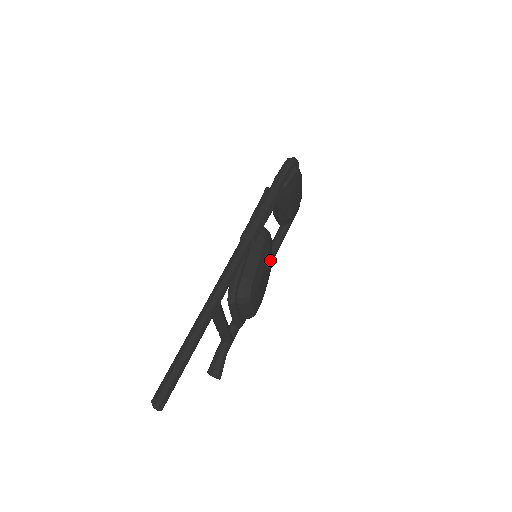
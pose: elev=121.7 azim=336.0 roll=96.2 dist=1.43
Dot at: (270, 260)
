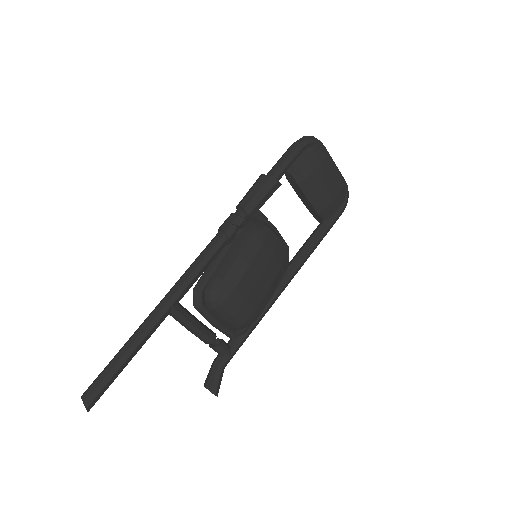
Dot at: (268, 260)
